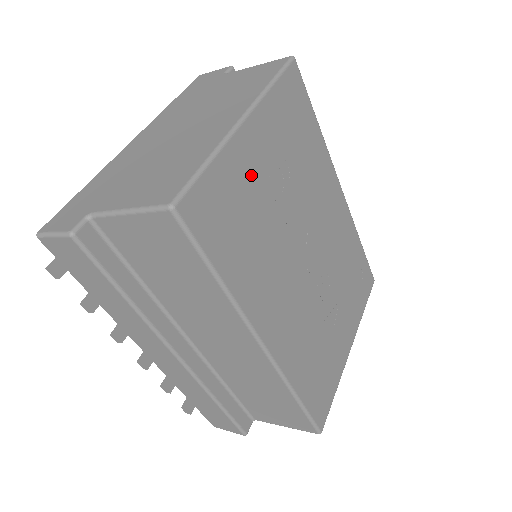
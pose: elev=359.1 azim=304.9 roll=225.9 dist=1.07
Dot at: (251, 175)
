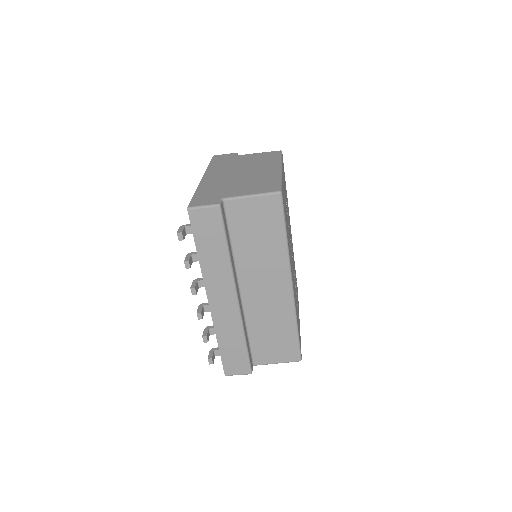
Dot at: occluded
